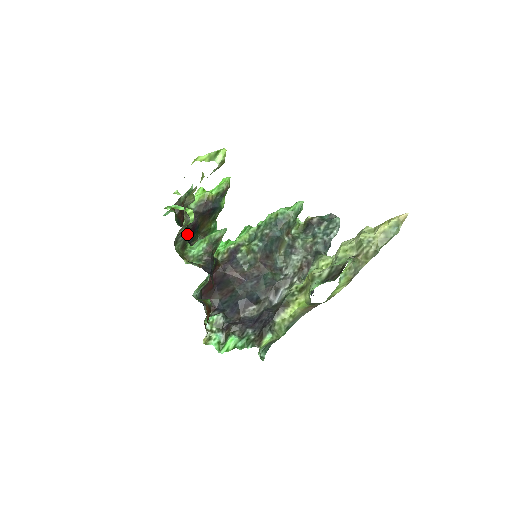
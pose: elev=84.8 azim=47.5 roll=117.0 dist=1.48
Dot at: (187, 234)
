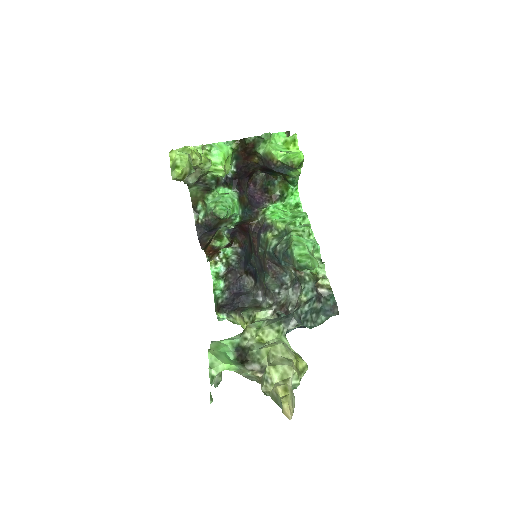
Dot at: (215, 183)
